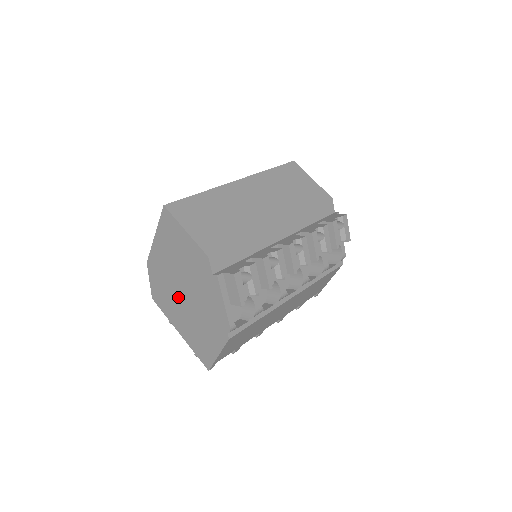
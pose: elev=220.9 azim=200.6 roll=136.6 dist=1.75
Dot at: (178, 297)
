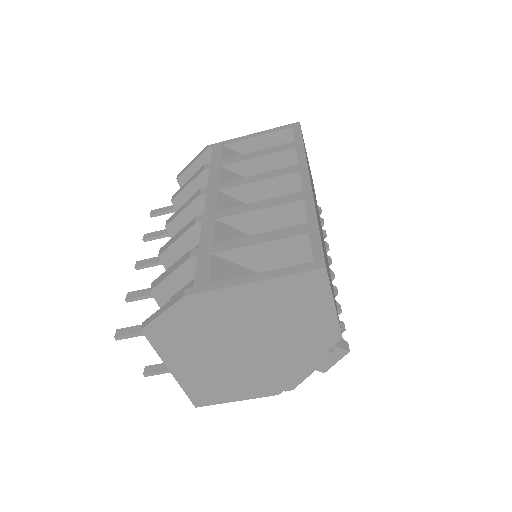
Dot at: (221, 347)
